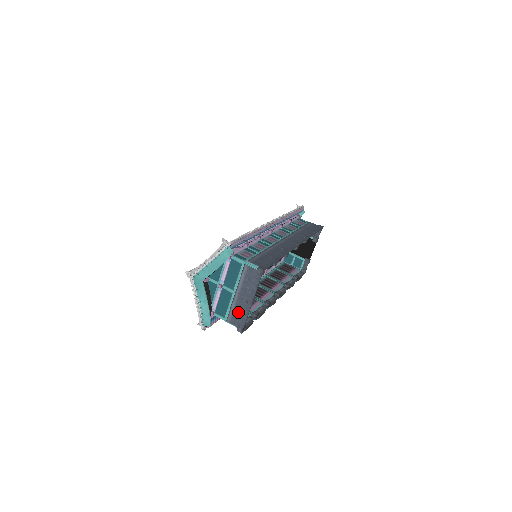
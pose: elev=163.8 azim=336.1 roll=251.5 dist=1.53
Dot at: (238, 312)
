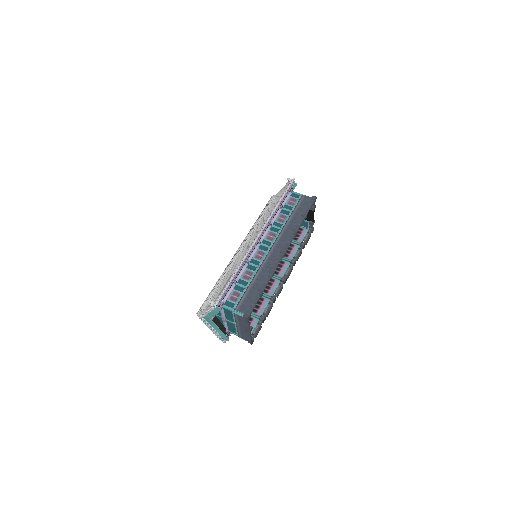
Dot at: (243, 334)
